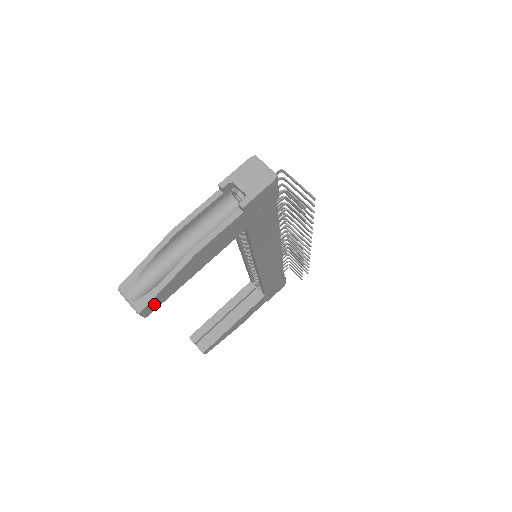
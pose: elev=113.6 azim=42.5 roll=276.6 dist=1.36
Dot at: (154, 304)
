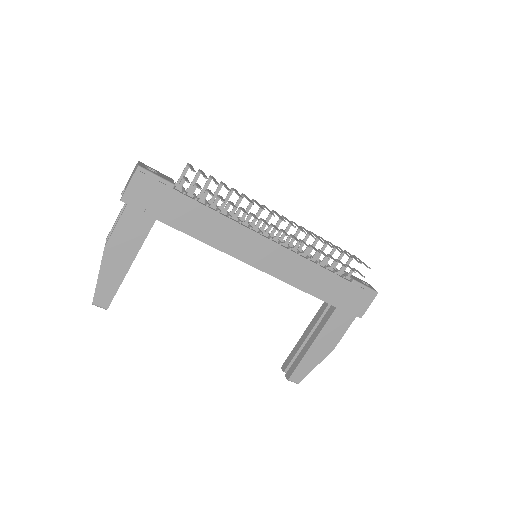
Dot at: (104, 296)
